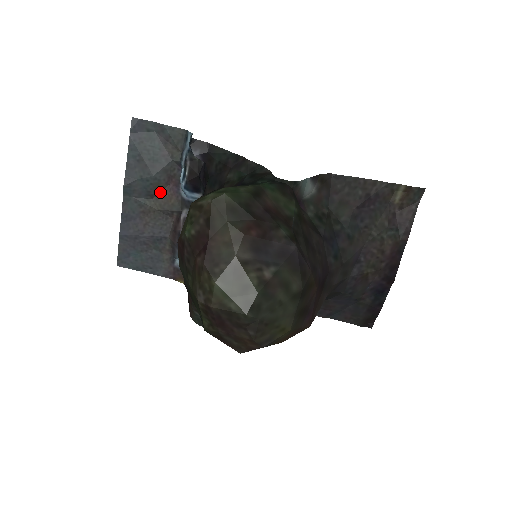
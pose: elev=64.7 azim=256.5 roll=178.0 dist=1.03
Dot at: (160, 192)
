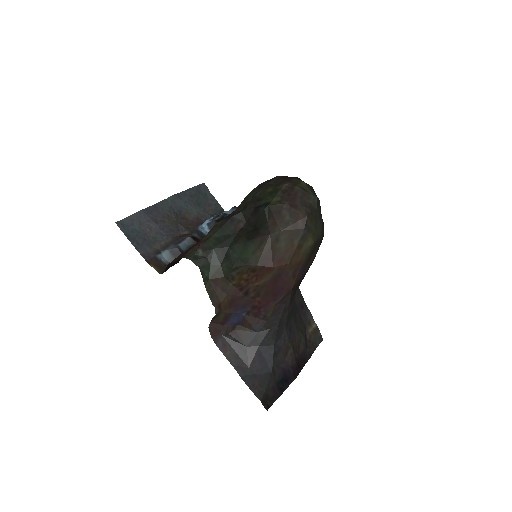
Dot at: (186, 218)
